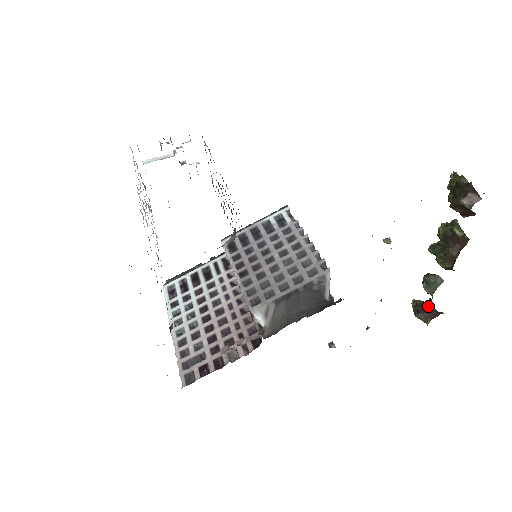
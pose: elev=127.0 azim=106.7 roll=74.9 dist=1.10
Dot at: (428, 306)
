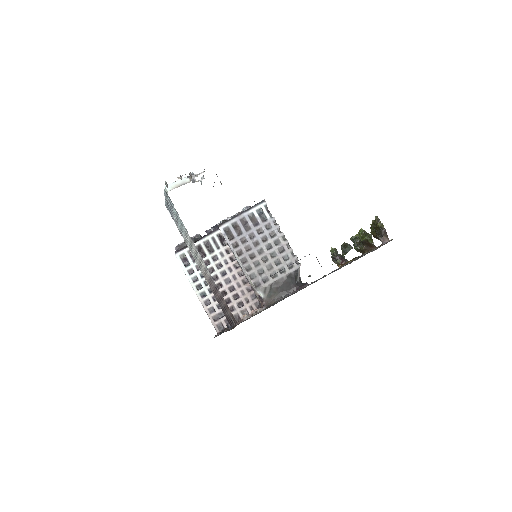
Dot at: (341, 257)
